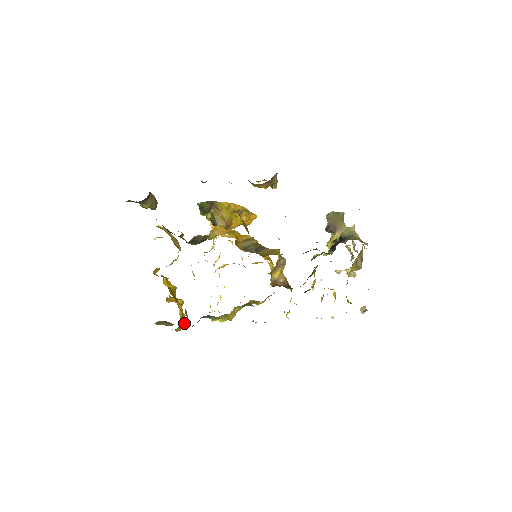
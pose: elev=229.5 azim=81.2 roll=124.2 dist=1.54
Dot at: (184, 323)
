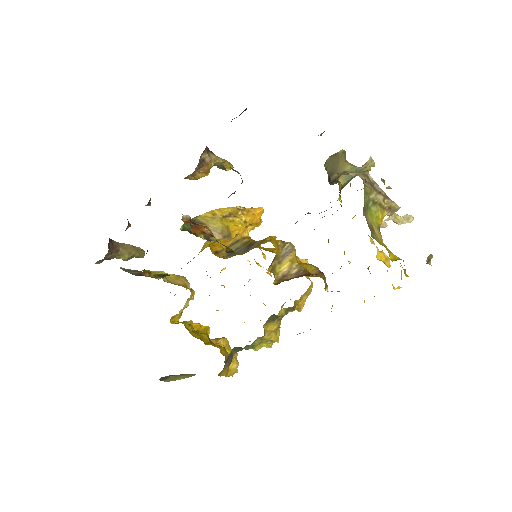
Dot at: (237, 363)
